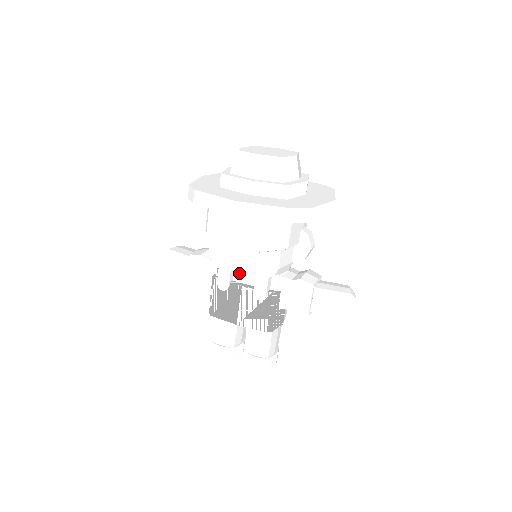
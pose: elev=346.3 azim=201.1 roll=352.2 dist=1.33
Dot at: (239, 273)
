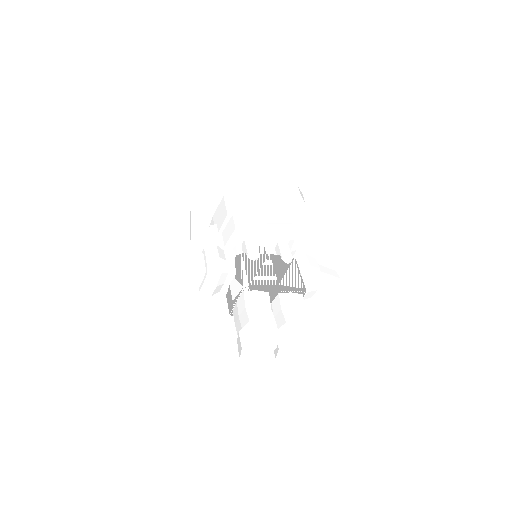
Dot at: (259, 251)
